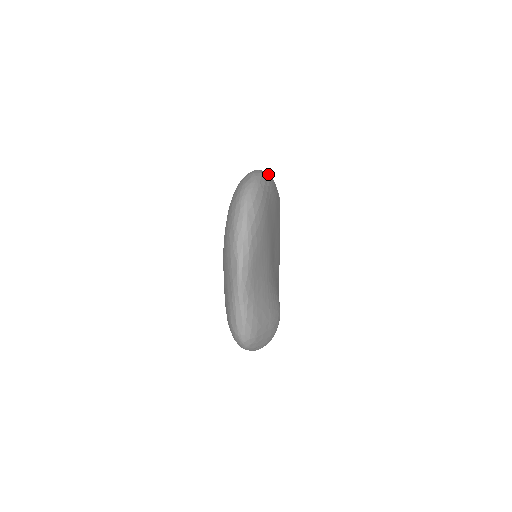
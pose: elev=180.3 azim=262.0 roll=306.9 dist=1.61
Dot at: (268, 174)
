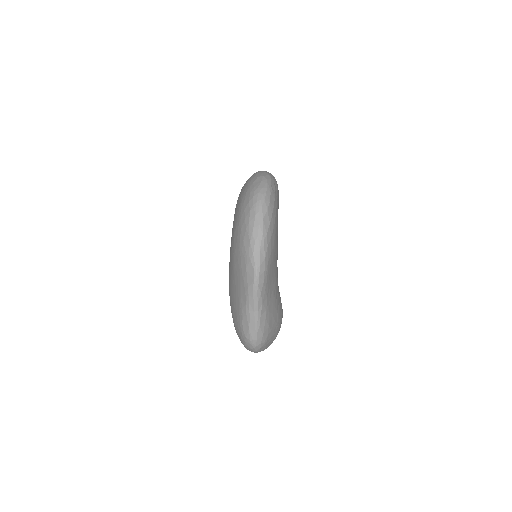
Dot at: occluded
